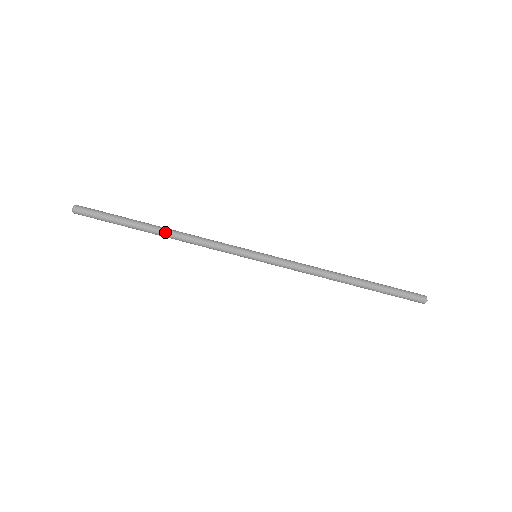
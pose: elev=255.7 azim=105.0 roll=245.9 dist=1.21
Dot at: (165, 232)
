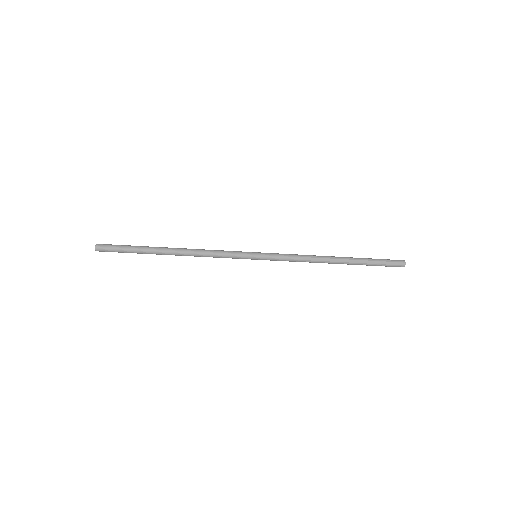
Dot at: (176, 252)
